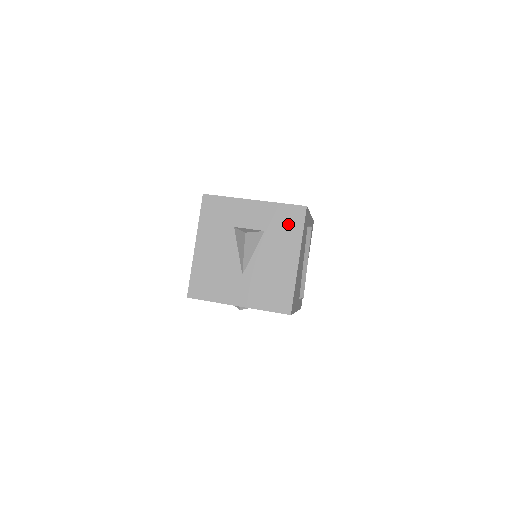
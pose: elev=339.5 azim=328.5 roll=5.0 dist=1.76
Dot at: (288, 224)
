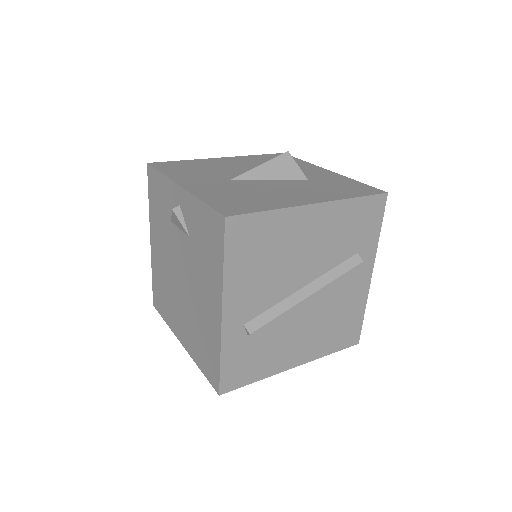
Dot at: (344, 188)
